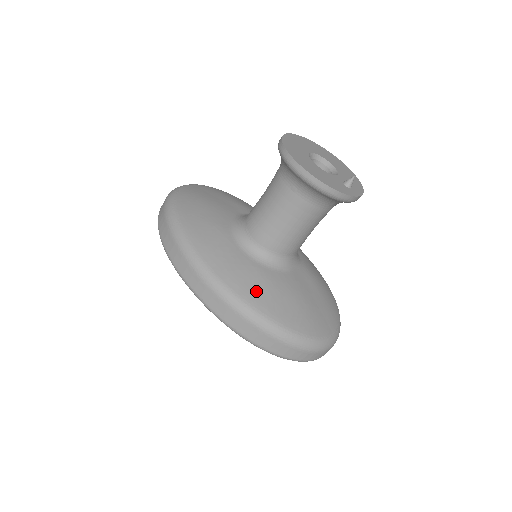
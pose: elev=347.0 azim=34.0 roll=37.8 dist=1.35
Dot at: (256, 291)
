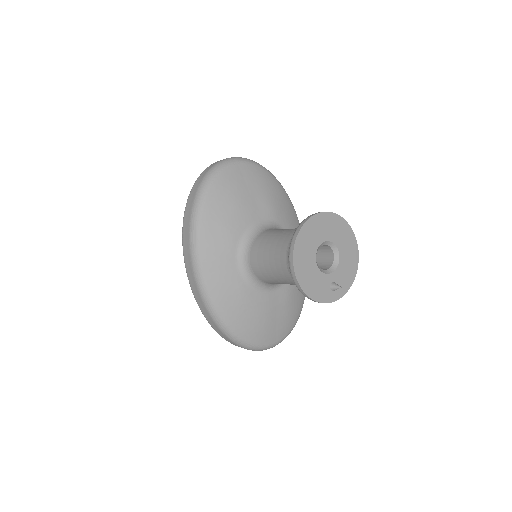
Dot at: (229, 304)
